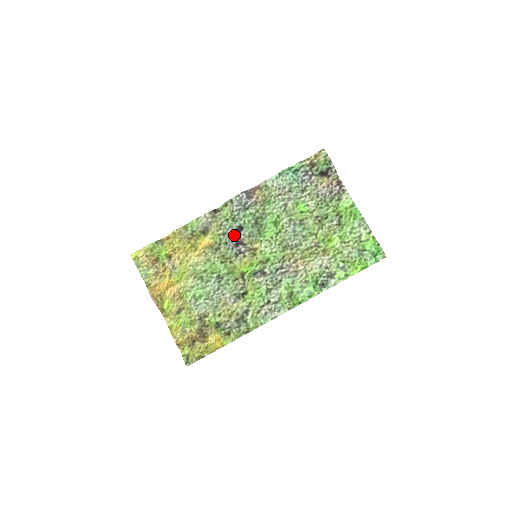
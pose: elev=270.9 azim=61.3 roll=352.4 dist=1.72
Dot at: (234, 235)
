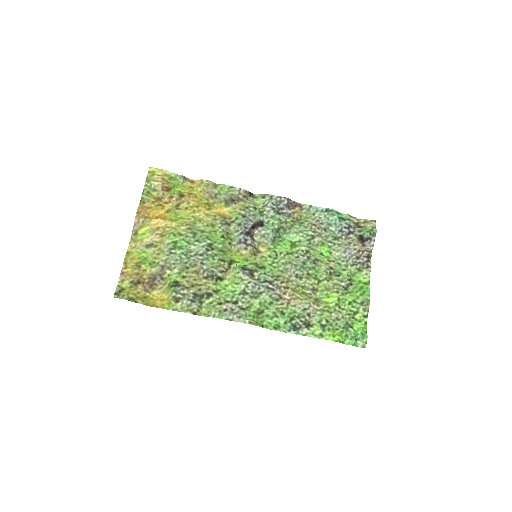
Dot at: (252, 224)
